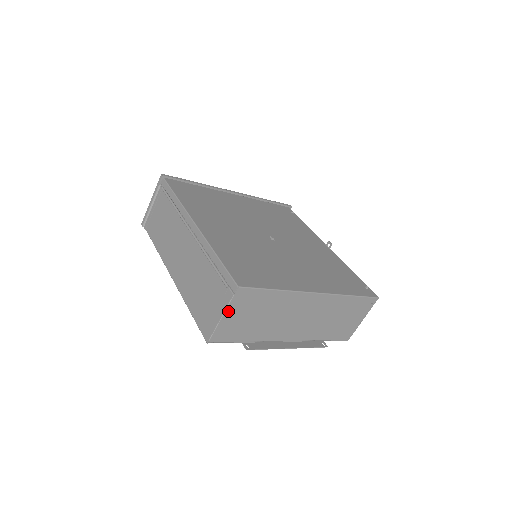
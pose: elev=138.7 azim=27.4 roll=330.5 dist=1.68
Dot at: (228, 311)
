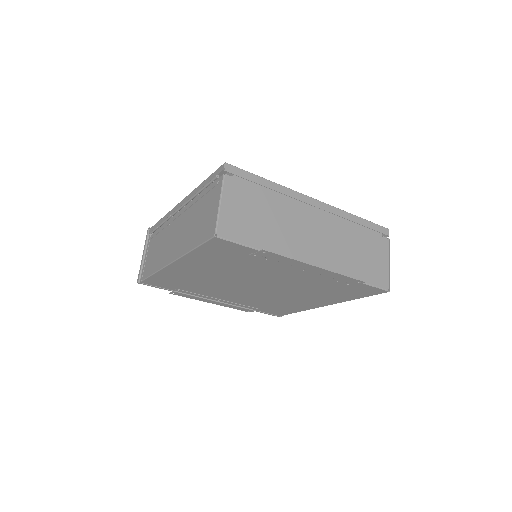
Dot at: (225, 196)
